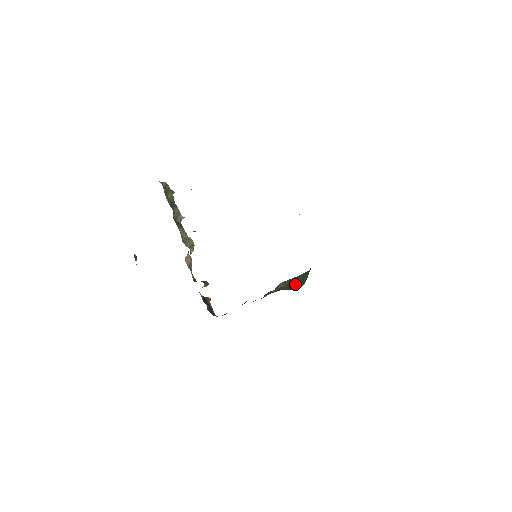
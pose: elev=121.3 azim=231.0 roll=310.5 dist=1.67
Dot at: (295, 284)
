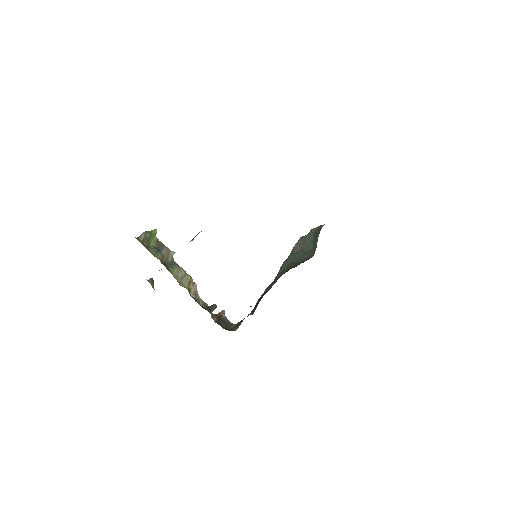
Dot at: (308, 248)
